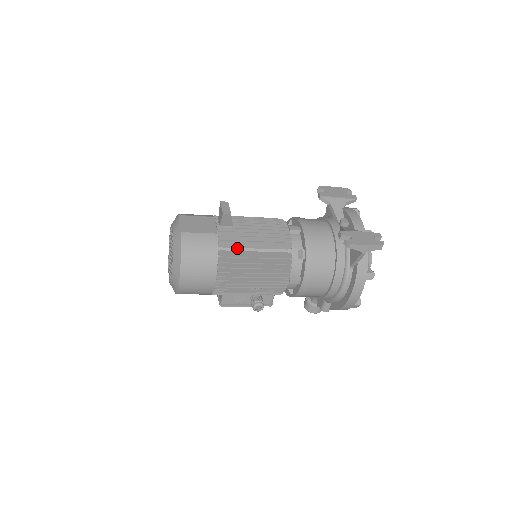
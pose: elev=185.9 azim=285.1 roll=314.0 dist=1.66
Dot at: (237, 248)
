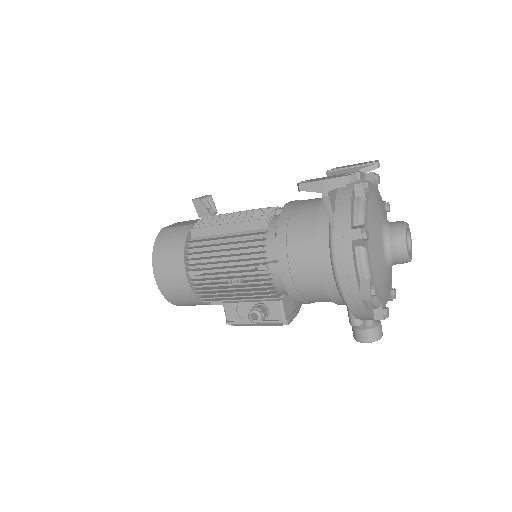
Dot at: (210, 236)
